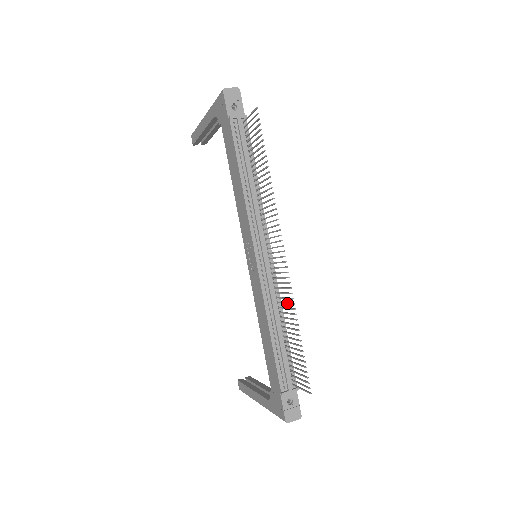
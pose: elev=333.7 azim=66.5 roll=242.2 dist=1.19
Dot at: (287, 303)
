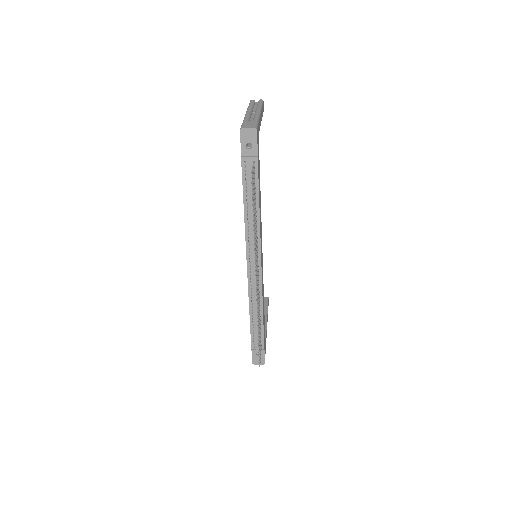
Dot at: occluded
